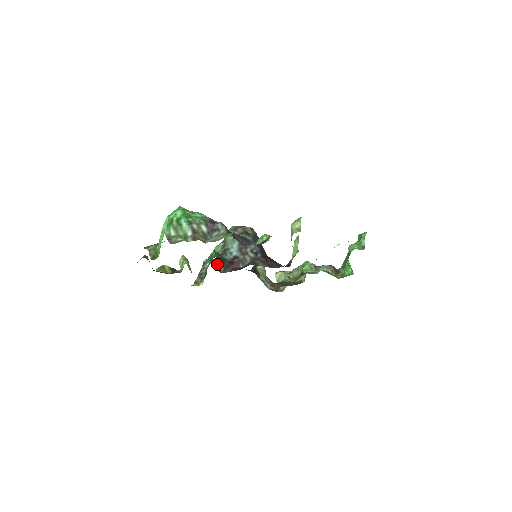
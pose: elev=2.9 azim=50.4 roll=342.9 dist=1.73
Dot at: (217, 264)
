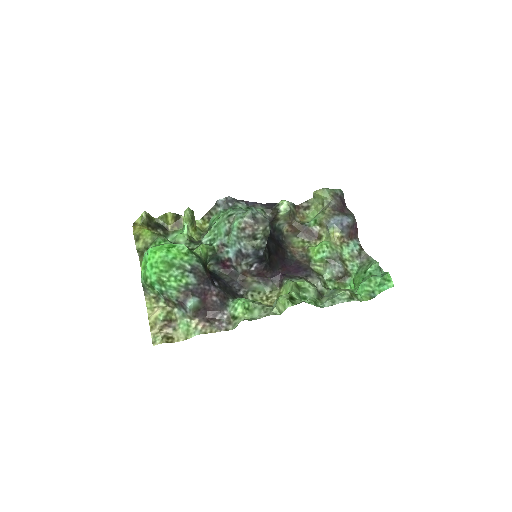
Dot at: (207, 263)
